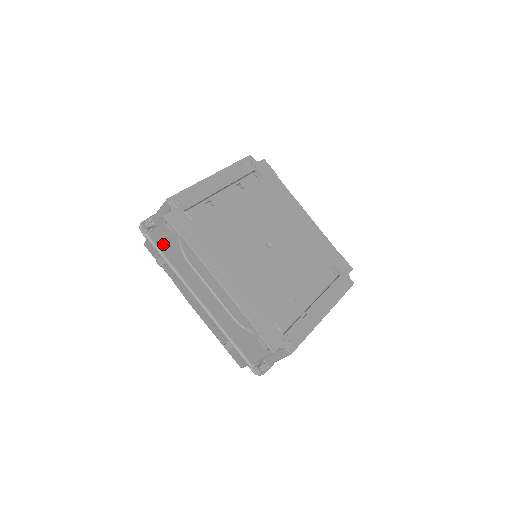
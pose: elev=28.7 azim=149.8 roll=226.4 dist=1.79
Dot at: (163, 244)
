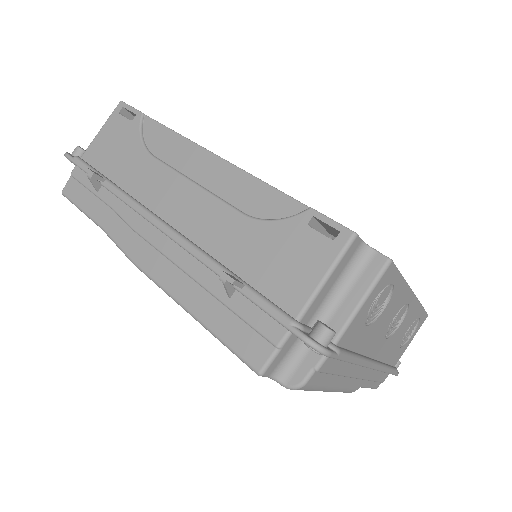
Dot at: (105, 155)
